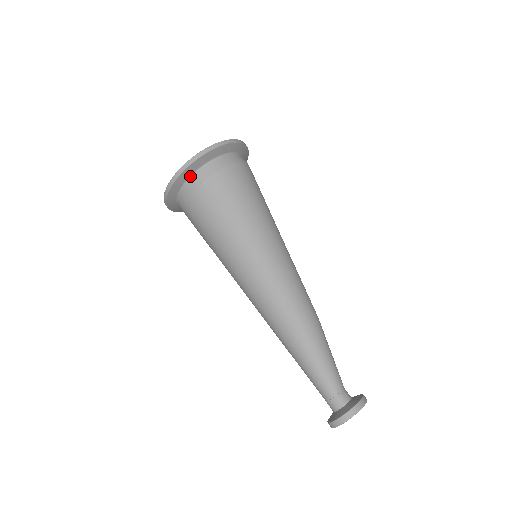
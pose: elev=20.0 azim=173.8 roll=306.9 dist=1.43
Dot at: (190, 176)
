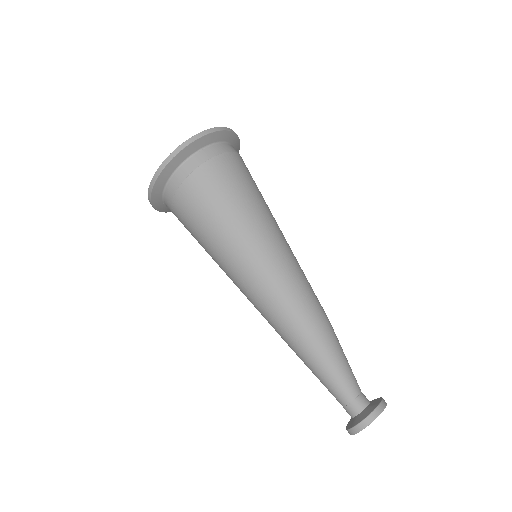
Dot at: (162, 198)
